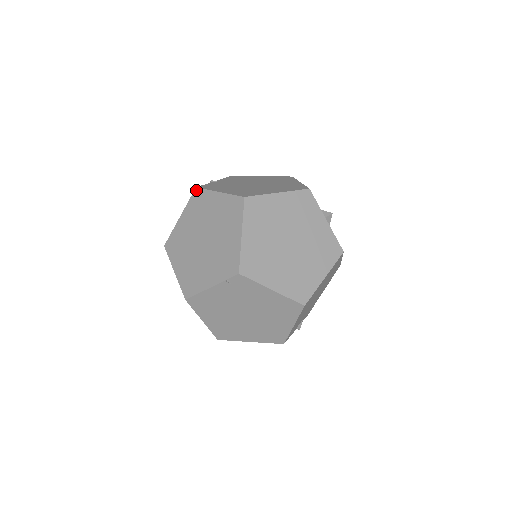
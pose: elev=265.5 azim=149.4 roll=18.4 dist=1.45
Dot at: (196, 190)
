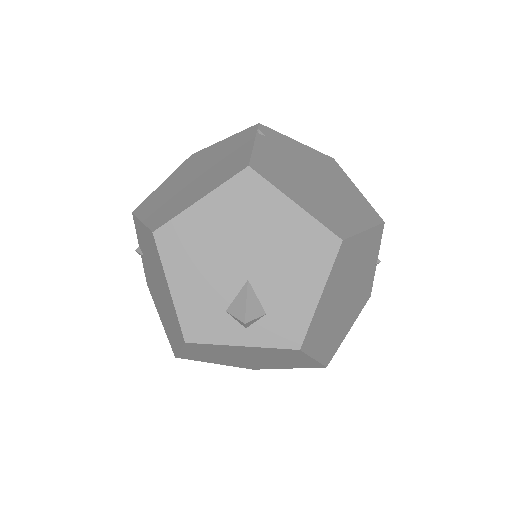
Dot at: (135, 210)
